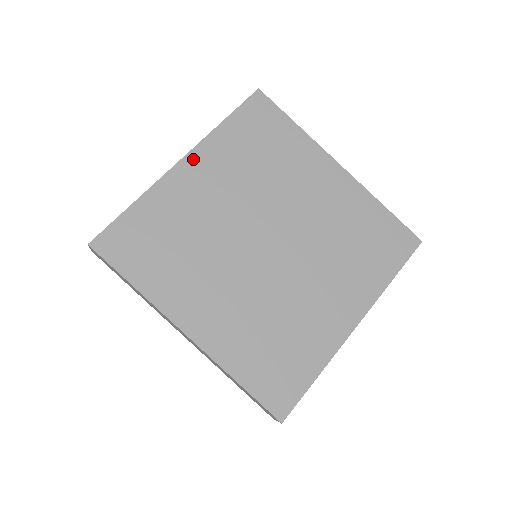
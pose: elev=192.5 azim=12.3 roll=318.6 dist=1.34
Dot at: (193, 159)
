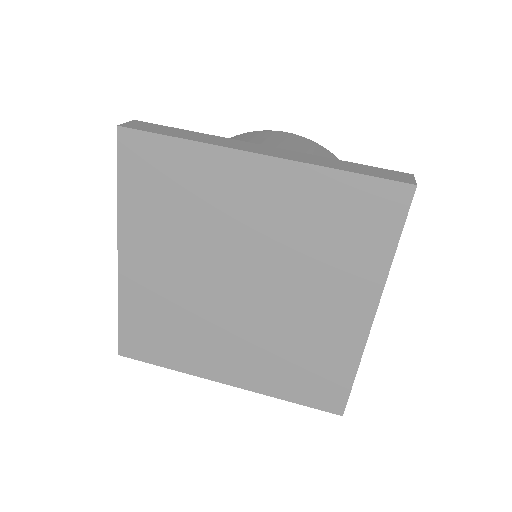
Dot at: (126, 248)
